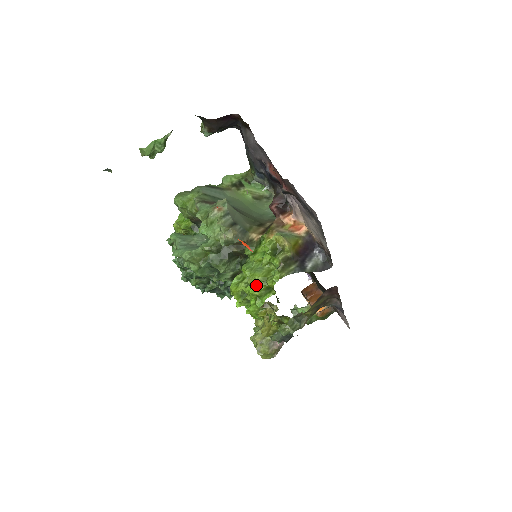
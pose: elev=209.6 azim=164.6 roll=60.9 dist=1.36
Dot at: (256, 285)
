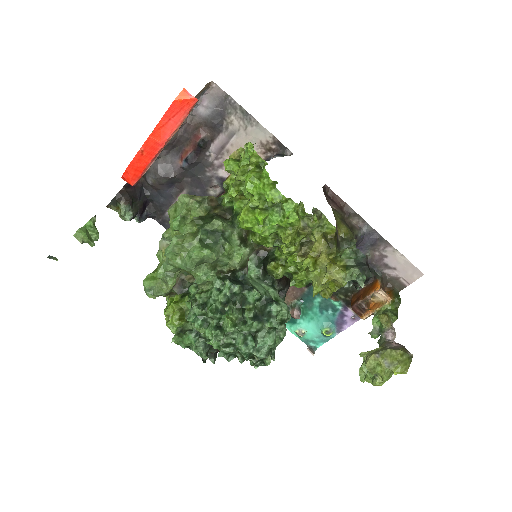
Dot at: (246, 173)
